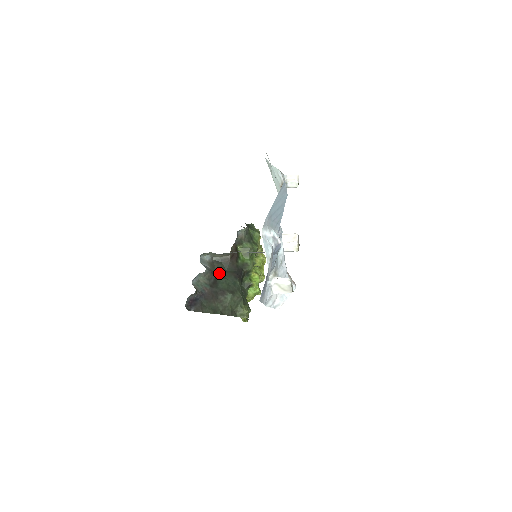
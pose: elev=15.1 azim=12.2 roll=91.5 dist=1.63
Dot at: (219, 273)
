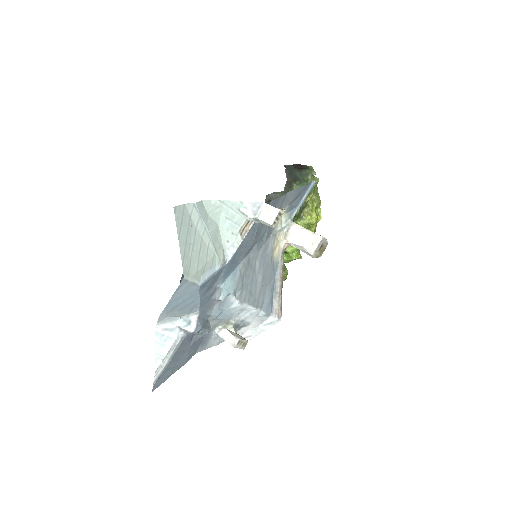
Dot at: occluded
